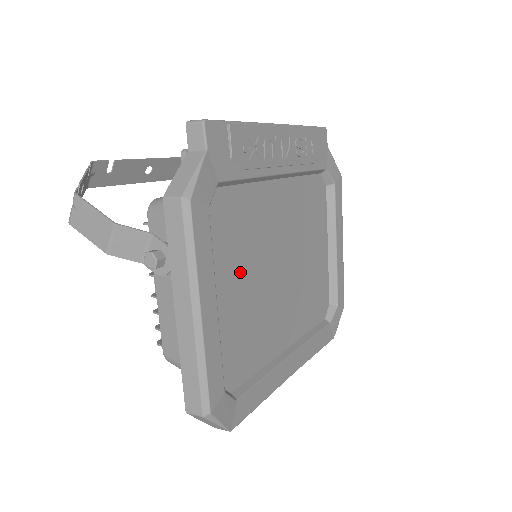
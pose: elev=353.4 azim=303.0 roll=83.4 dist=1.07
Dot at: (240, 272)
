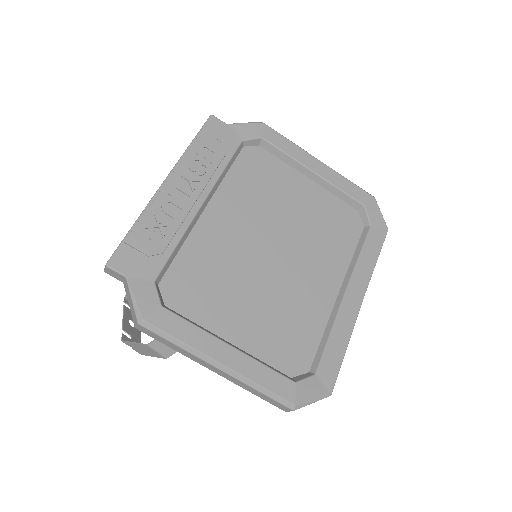
Dot at: (236, 300)
